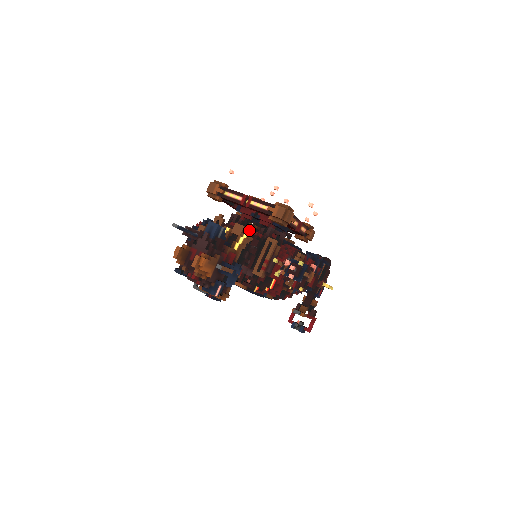
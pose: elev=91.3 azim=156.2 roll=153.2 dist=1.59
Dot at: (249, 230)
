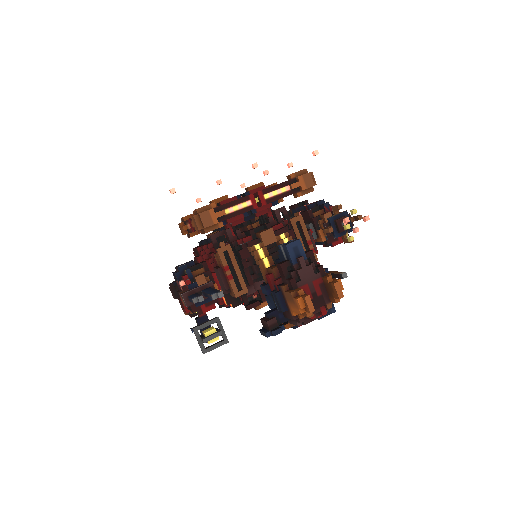
Dot at: occluded
